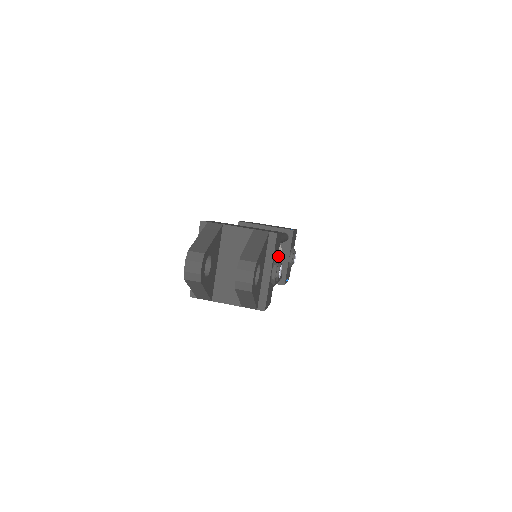
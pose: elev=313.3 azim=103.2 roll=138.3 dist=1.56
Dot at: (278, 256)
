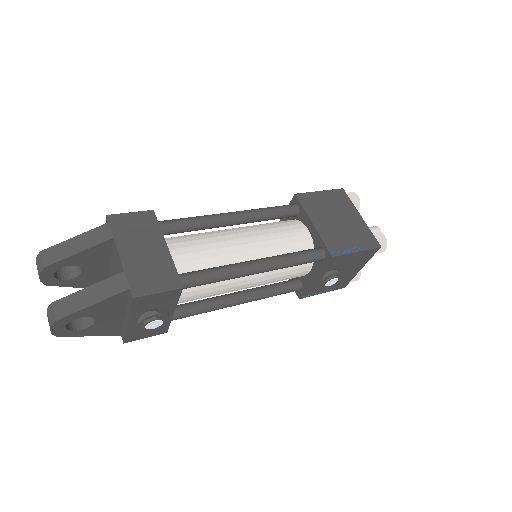
Dot at: (274, 276)
